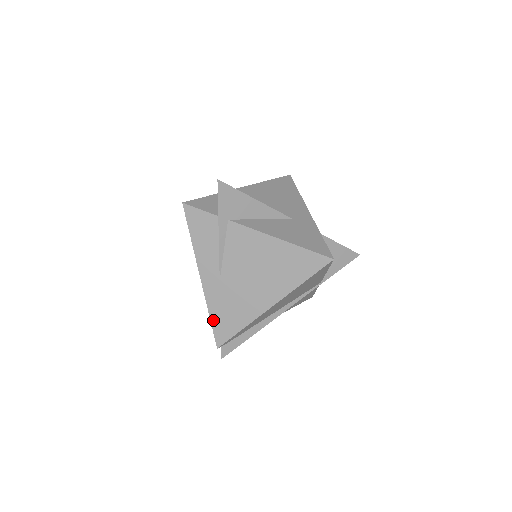
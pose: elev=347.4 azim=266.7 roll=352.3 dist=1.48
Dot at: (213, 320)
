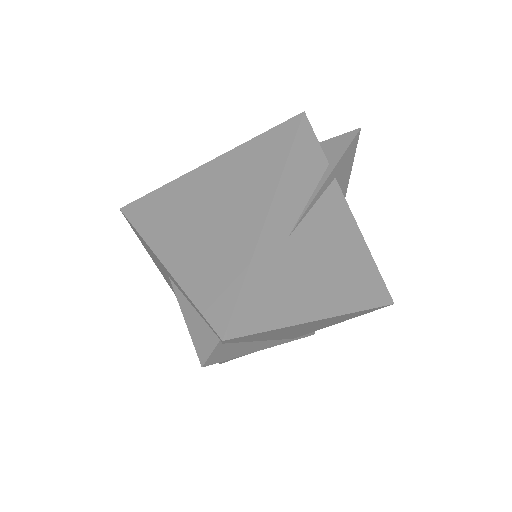
Dot at: (246, 288)
